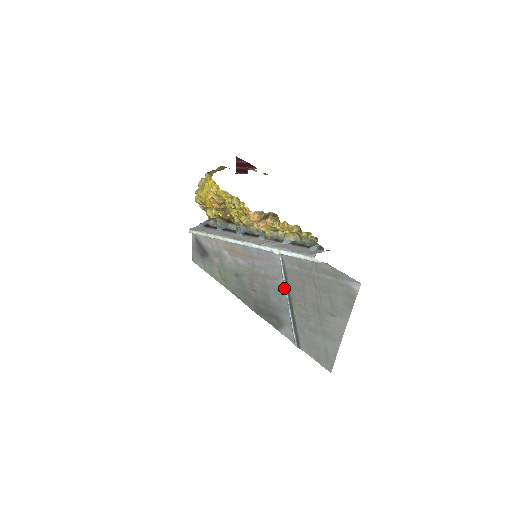
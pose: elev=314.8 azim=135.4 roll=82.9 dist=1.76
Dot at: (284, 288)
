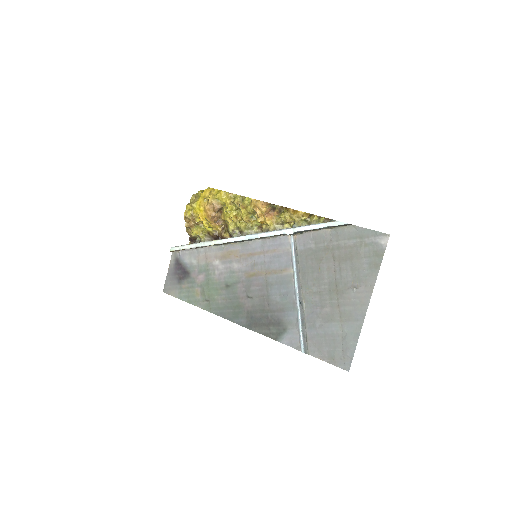
Dot at: (293, 277)
